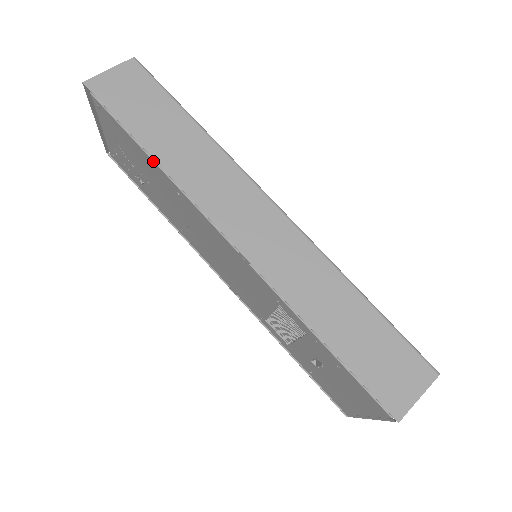
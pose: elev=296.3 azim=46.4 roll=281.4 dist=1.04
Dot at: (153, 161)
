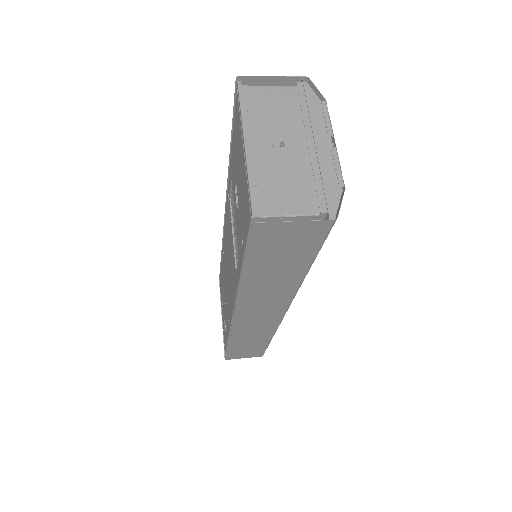
Dot at: occluded
